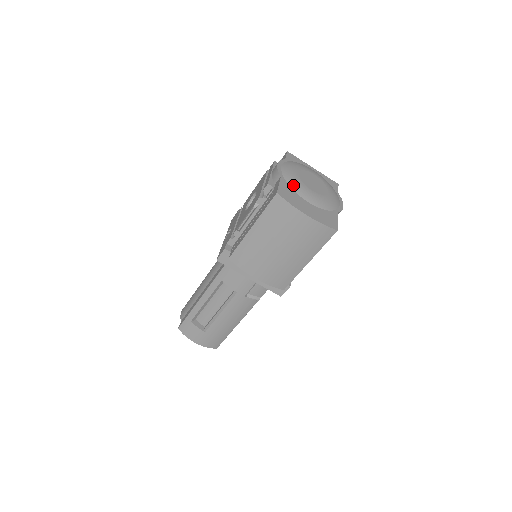
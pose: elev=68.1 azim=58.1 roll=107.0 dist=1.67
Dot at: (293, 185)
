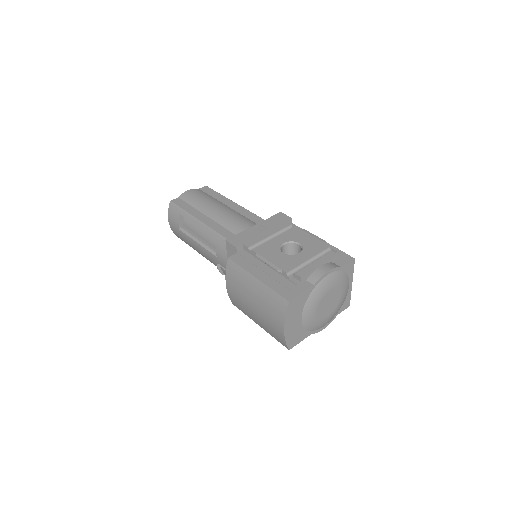
Dot at: (311, 299)
